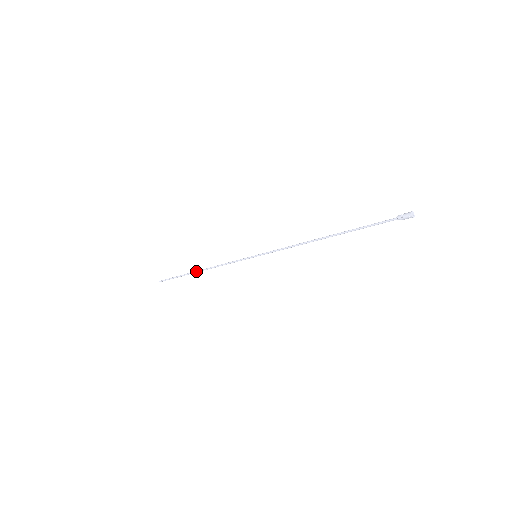
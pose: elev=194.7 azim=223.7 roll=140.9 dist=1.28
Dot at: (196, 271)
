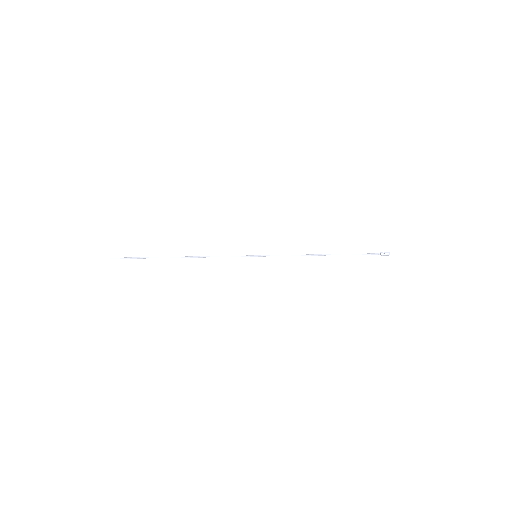
Dot at: (176, 257)
